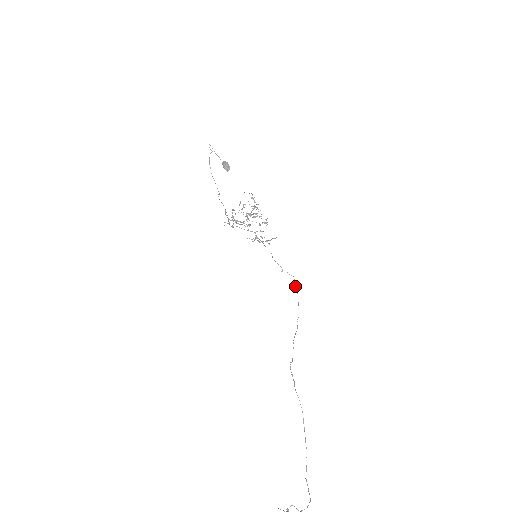
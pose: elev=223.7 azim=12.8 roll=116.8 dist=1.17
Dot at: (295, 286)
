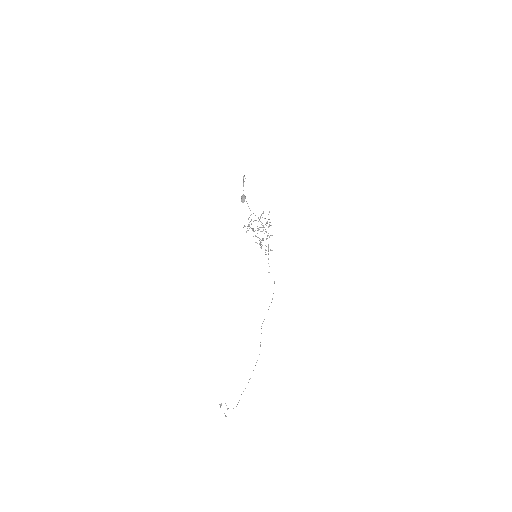
Dot at: occluded
